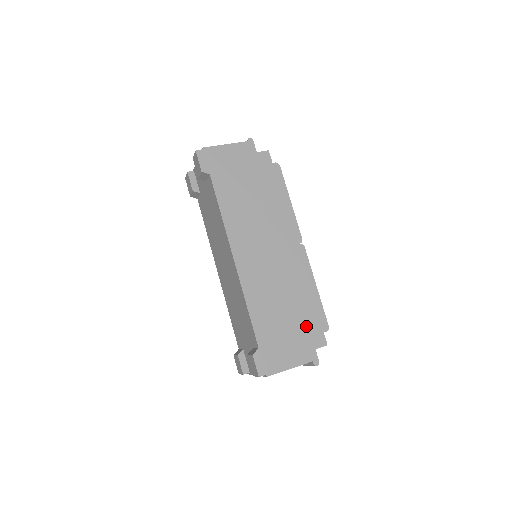
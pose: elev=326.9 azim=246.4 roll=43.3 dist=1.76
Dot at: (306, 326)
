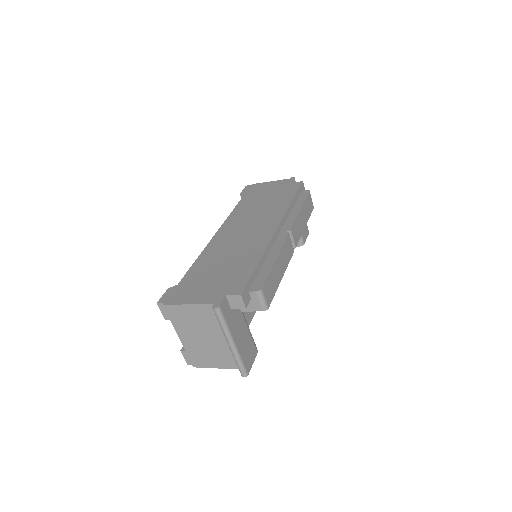
Dot at: (233, 278)
